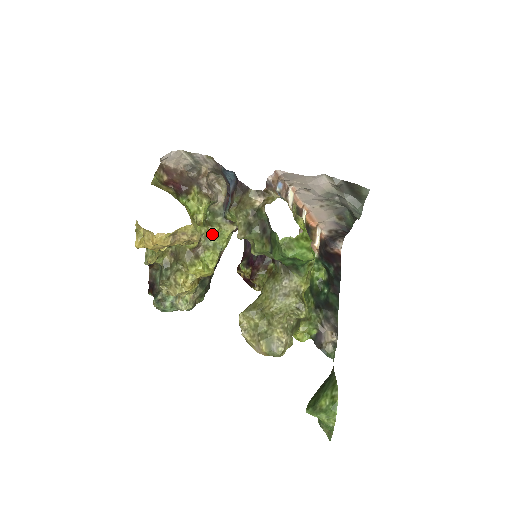
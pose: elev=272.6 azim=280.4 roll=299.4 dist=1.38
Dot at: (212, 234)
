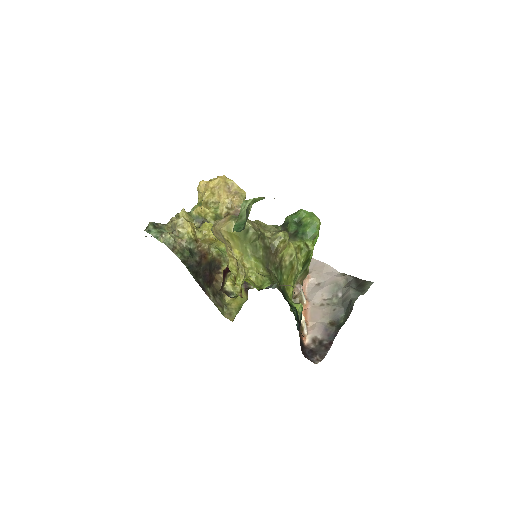
Dot at: occluded
